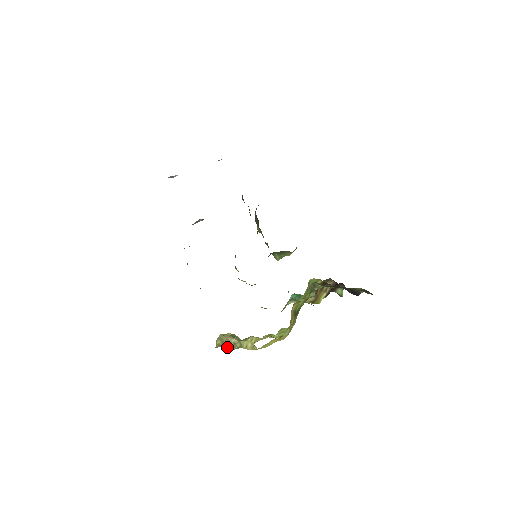
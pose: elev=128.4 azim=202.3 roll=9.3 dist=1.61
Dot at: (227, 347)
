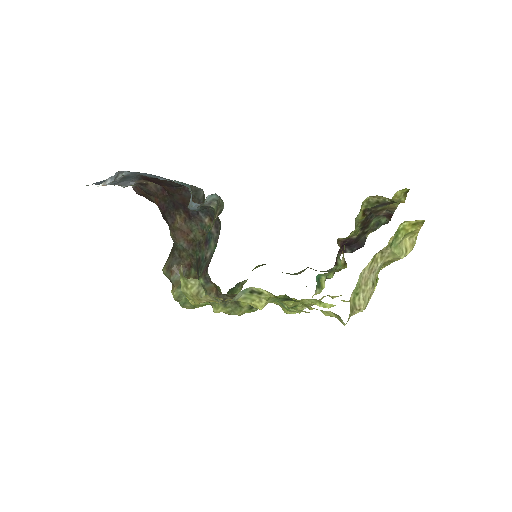
Dot at: (363, 303)
